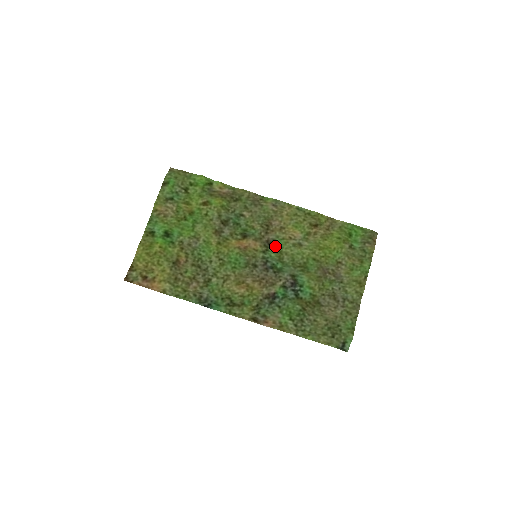
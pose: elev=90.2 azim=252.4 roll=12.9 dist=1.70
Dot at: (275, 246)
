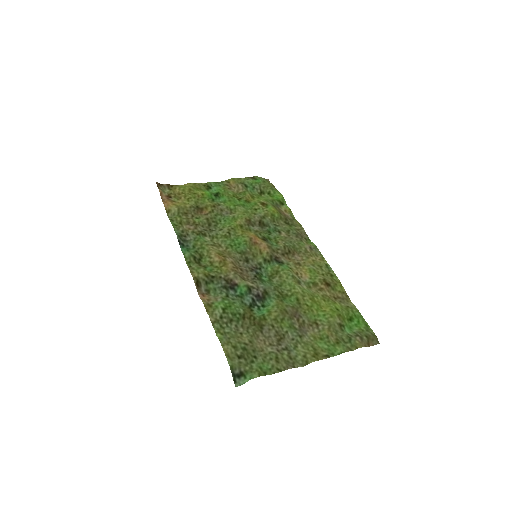
Dot at: (278, 264)
